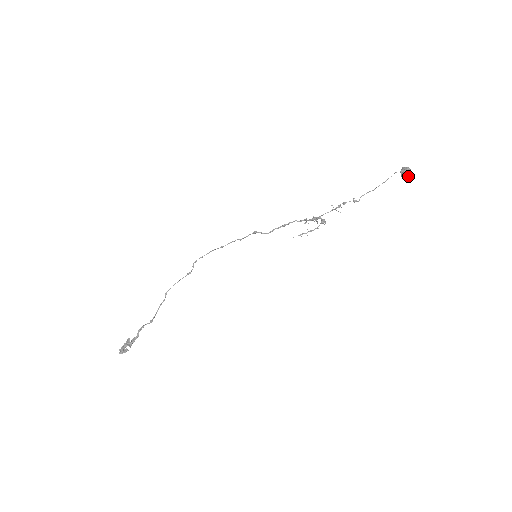
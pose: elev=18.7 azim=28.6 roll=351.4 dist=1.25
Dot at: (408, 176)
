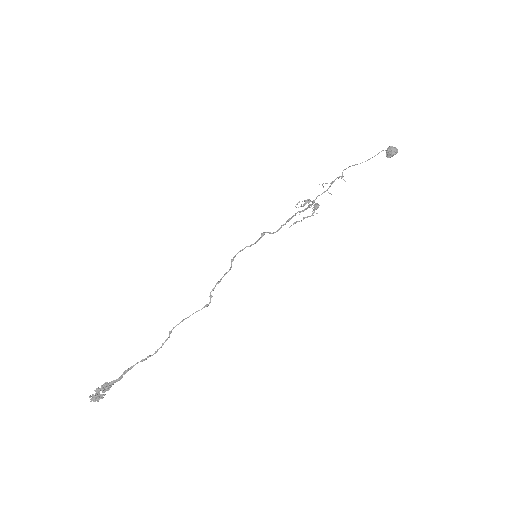
Dot at: occluded
